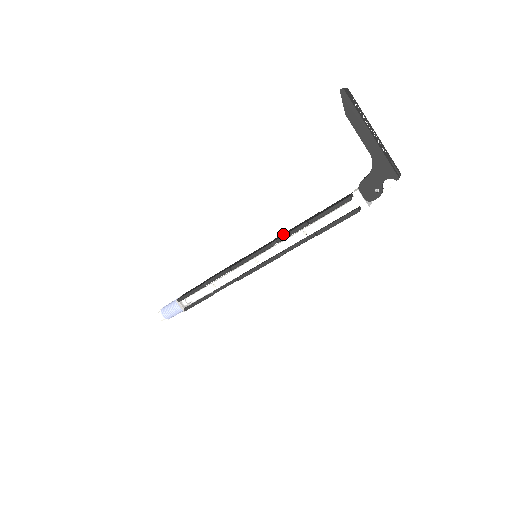
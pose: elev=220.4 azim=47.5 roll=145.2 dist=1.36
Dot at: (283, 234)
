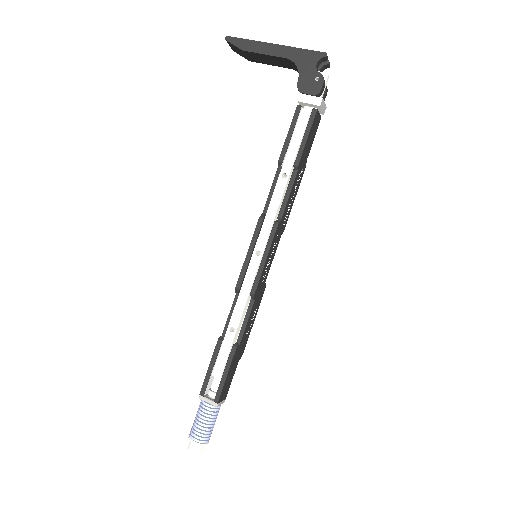
Dot at: occluded
